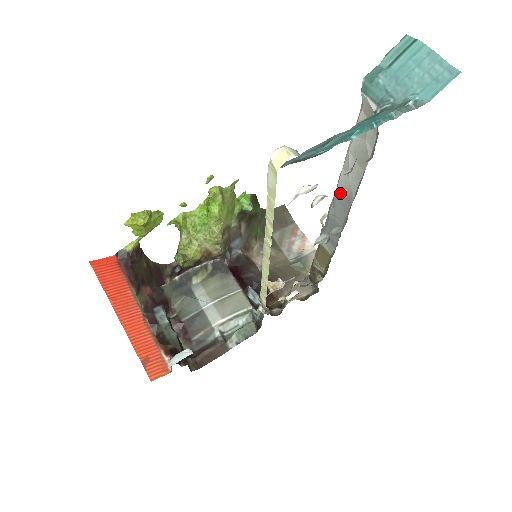
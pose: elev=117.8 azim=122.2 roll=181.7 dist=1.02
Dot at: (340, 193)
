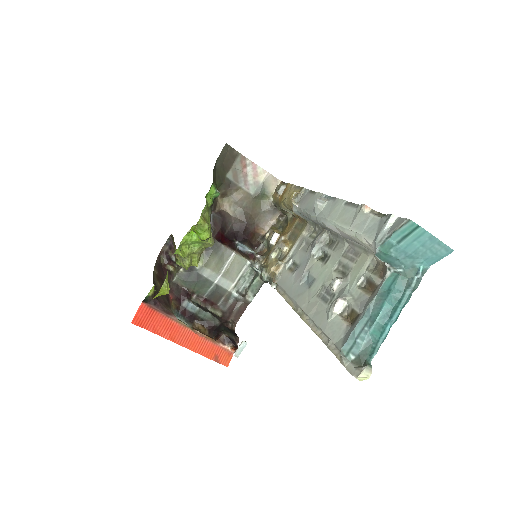
Dot at: occluded
